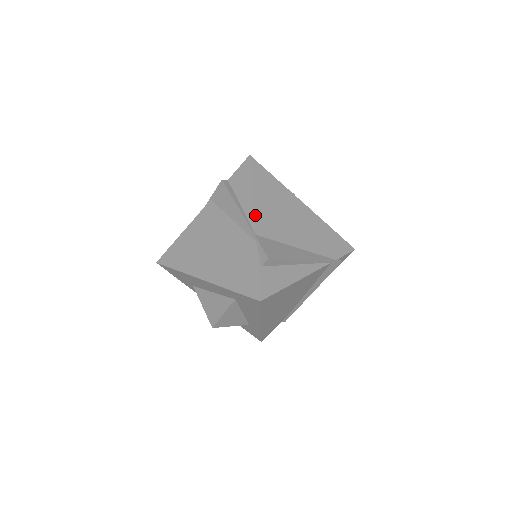
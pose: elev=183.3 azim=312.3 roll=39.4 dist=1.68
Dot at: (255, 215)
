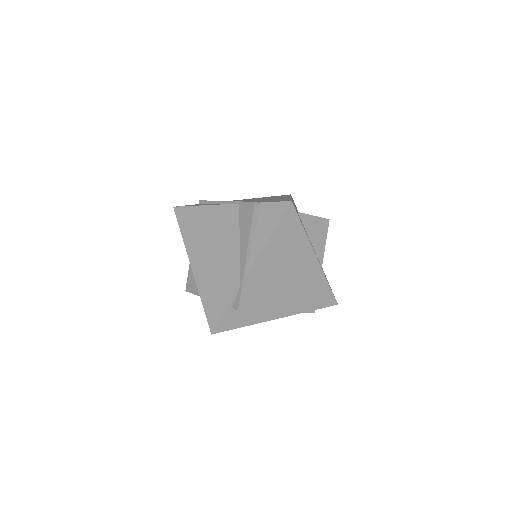
Dot at: (255, 263)
